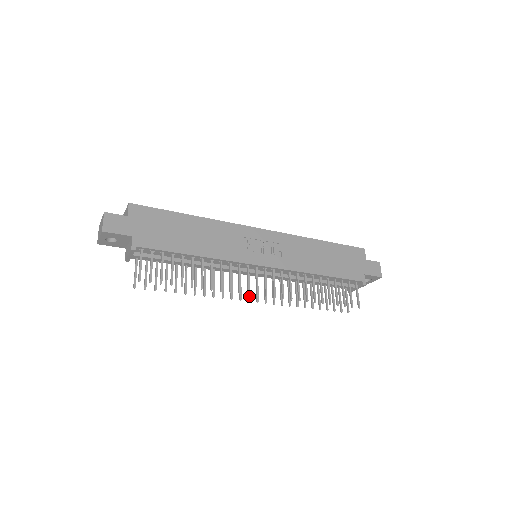
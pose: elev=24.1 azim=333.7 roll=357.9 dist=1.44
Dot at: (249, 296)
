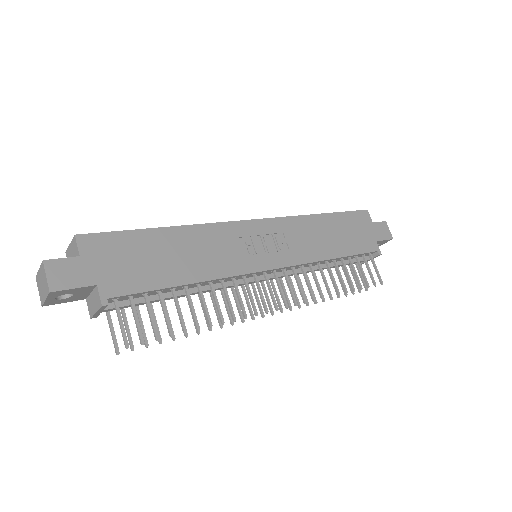
Dot at: (261, 310)
